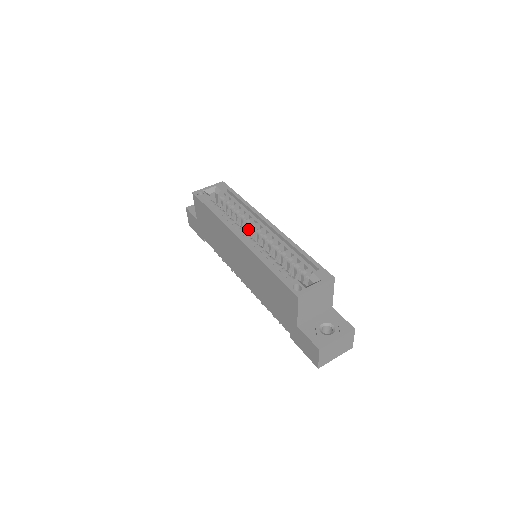
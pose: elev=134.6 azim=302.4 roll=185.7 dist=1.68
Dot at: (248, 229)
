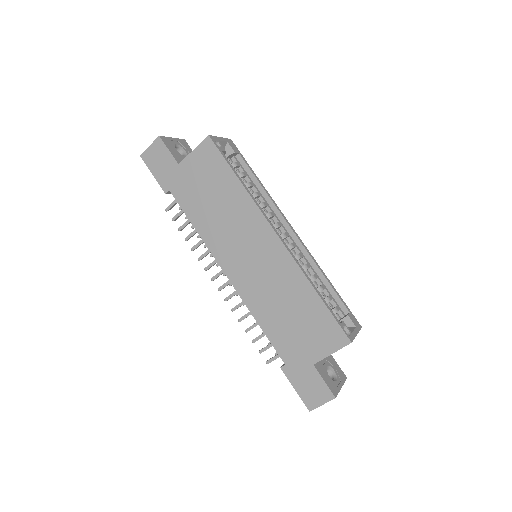
Dot at: occluded
